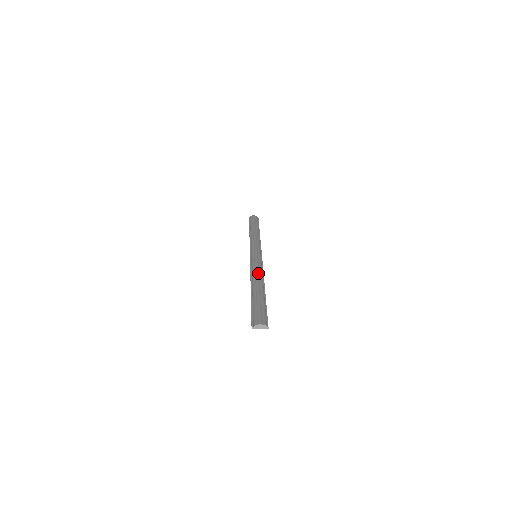
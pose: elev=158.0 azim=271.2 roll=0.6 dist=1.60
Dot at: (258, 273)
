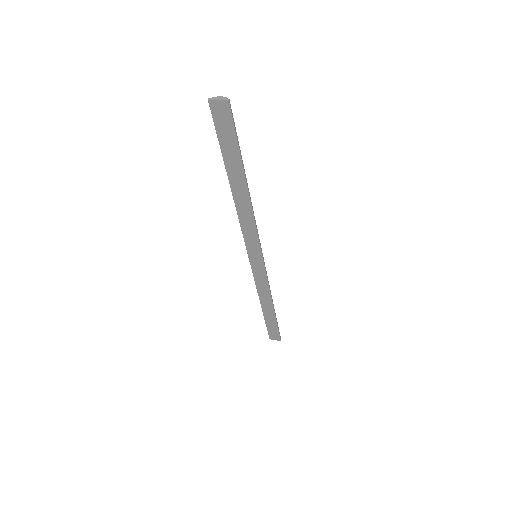
Dot at: occluded
